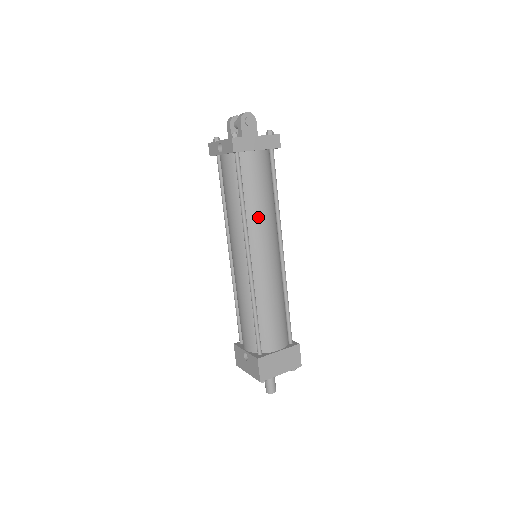
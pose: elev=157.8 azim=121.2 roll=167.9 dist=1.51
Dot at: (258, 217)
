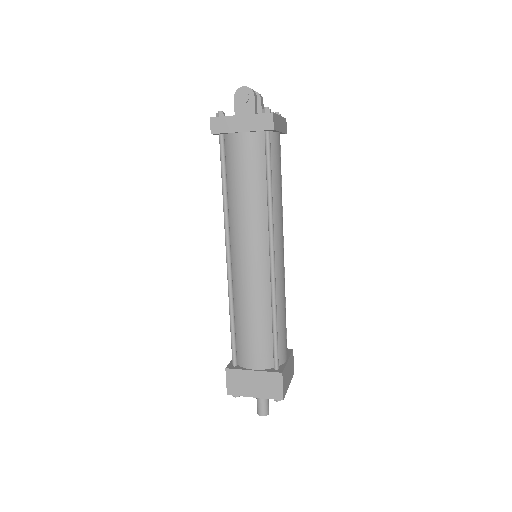
Dot at: (239, 211)
